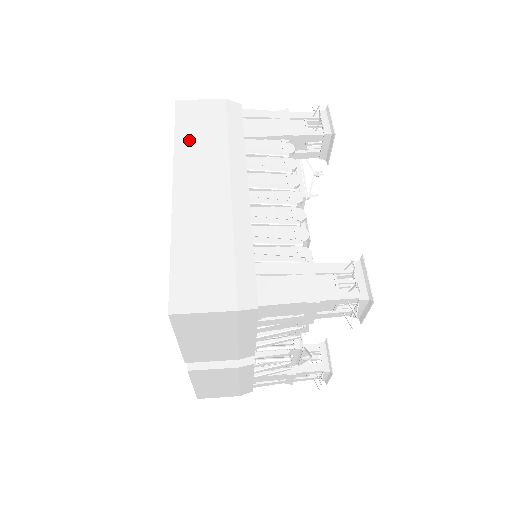
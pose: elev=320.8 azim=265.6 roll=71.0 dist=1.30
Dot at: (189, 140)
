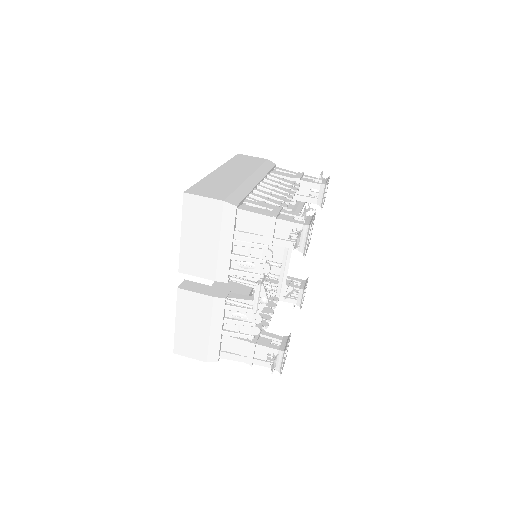
Dot at: (237, 162)
